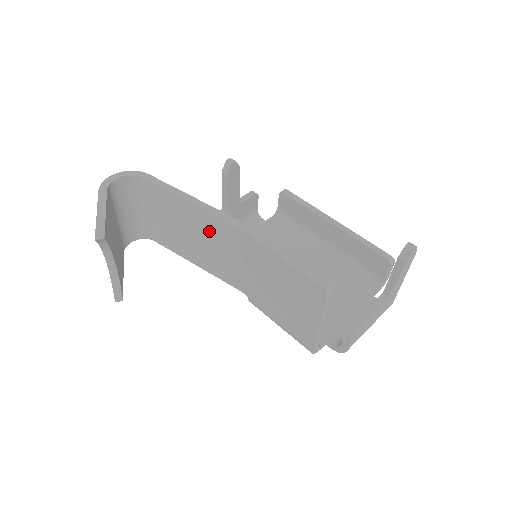
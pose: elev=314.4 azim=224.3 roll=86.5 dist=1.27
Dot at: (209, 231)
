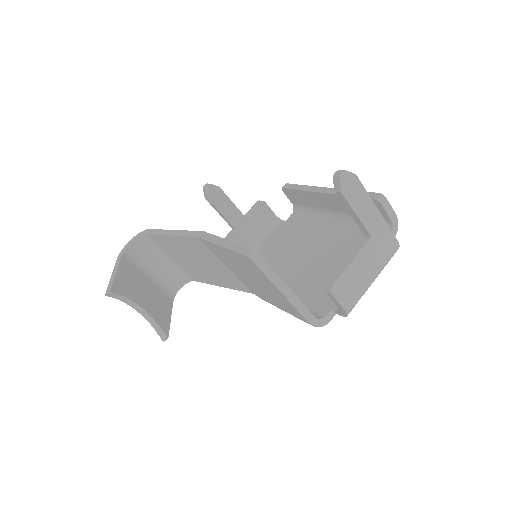
Dot at: (194, 252)
